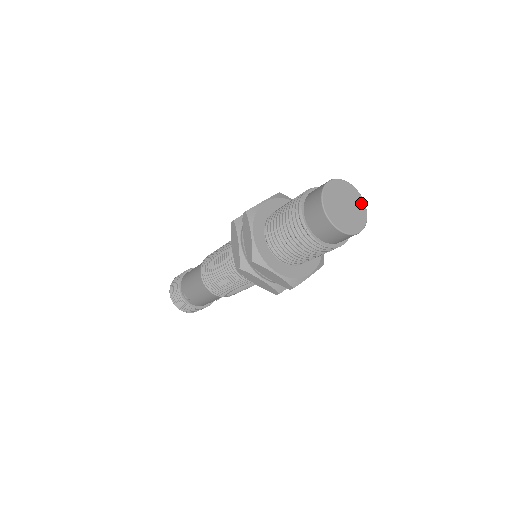
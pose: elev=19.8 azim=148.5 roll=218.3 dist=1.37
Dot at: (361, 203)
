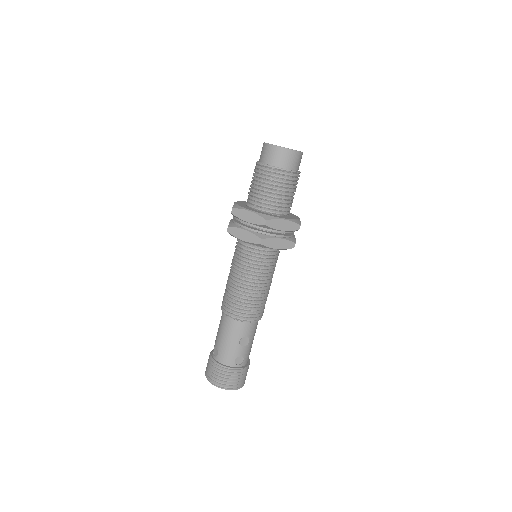
Dot at: occluded
